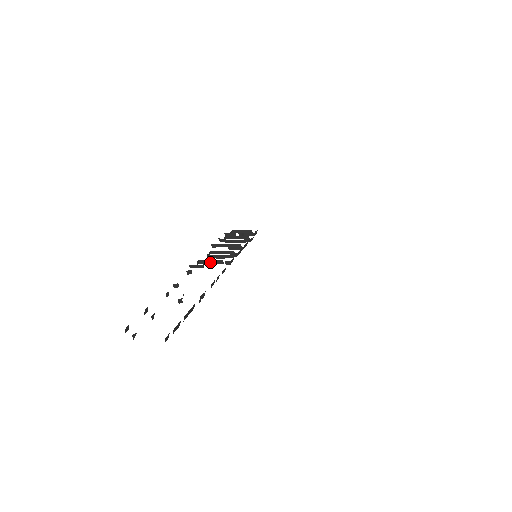
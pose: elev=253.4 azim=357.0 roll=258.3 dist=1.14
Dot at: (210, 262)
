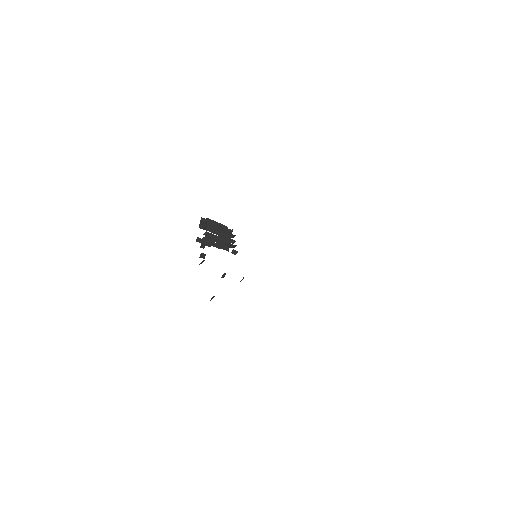
Dot at: (217, 244)
